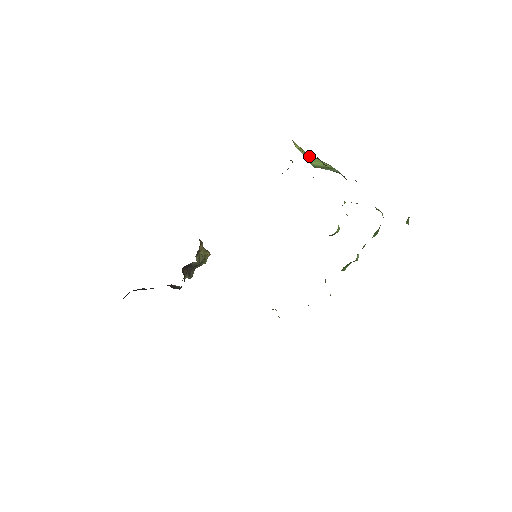
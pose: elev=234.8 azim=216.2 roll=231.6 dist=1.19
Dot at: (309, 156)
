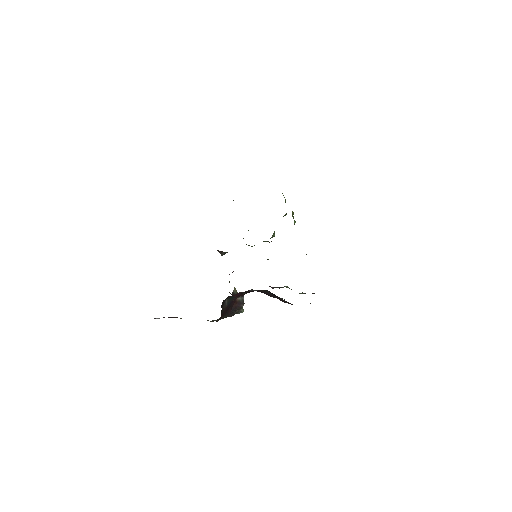
Dot at: occluded
